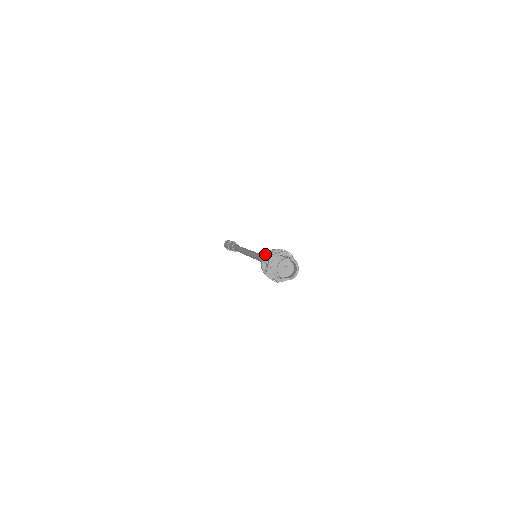
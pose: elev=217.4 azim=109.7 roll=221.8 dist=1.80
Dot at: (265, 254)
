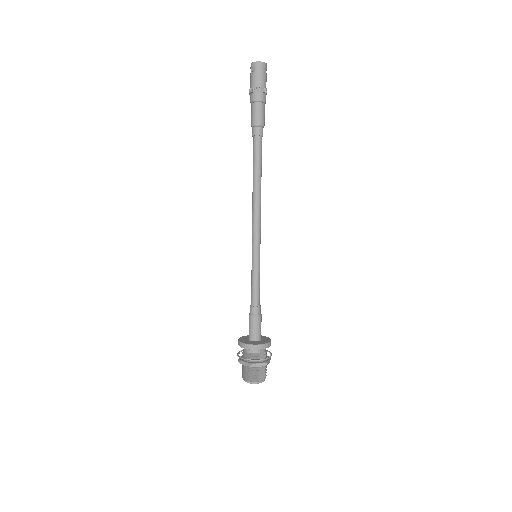
Dot at: (250, 348)
